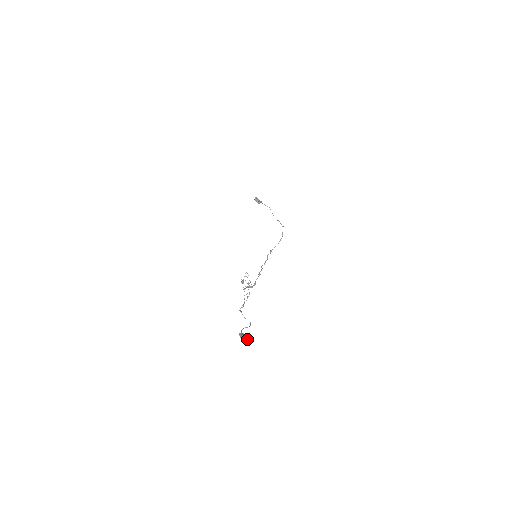
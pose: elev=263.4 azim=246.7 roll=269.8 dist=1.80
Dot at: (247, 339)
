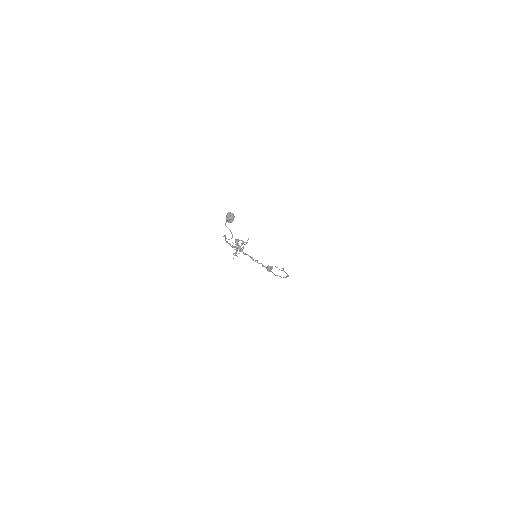
Dot at: (233, 220)
